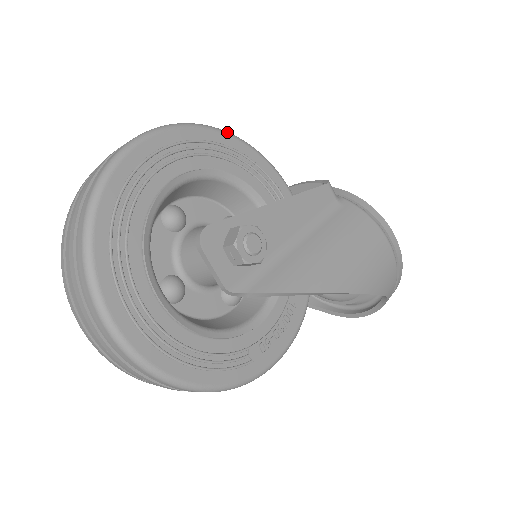
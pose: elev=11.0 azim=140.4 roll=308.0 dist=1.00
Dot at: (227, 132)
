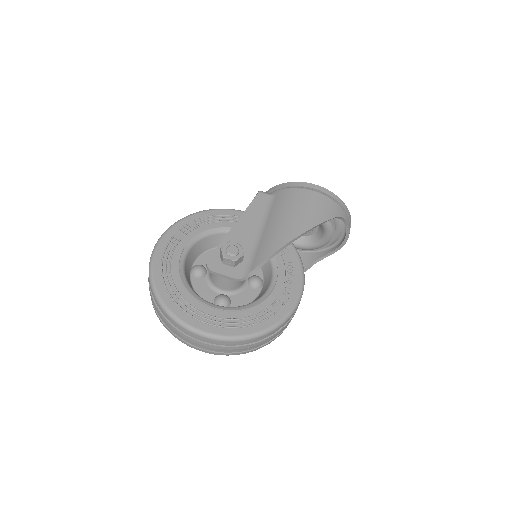
Dot at: (191, 214)
